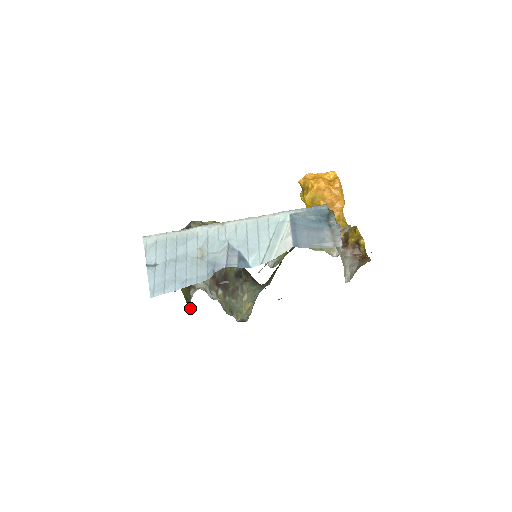
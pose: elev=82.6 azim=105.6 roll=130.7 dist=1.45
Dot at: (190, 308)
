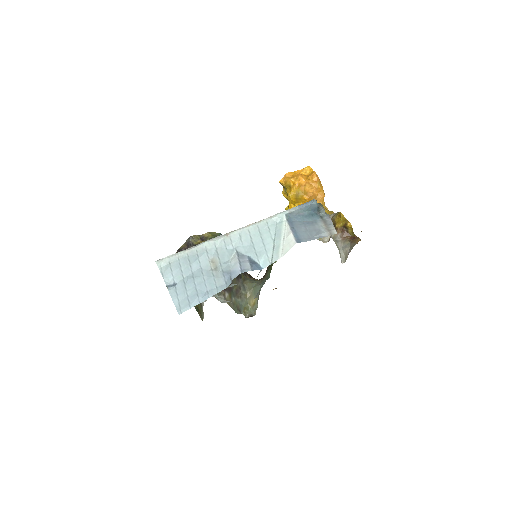
Dot at: (202, 315)
